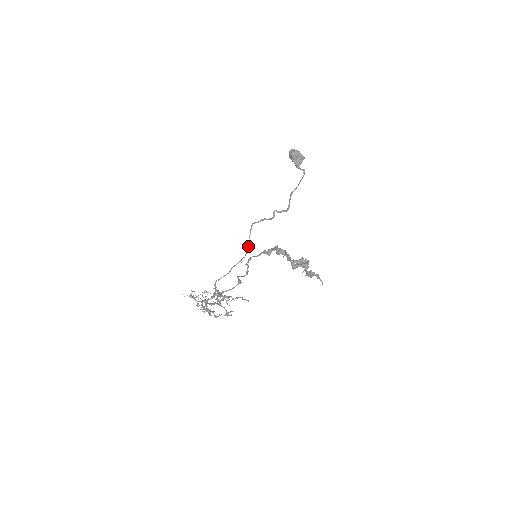
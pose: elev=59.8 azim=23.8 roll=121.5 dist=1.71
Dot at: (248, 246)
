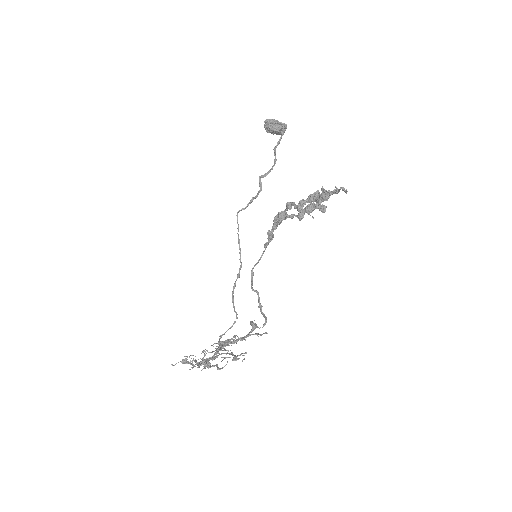
Dot at: (239, 242)
